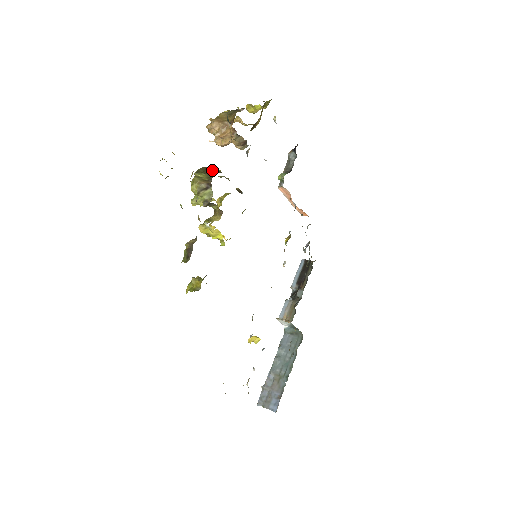
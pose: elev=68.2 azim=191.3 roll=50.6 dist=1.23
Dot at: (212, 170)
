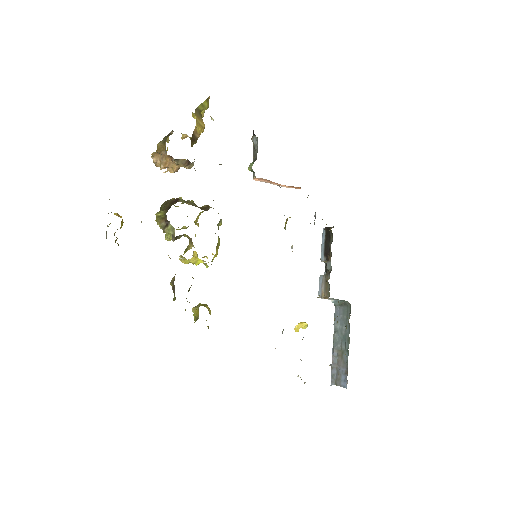
Dot at: (170, 203)
